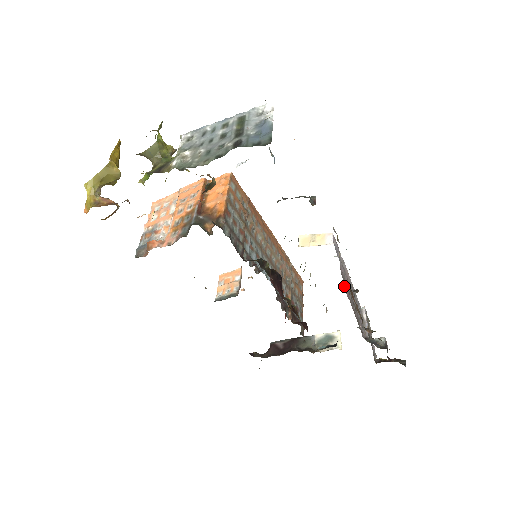
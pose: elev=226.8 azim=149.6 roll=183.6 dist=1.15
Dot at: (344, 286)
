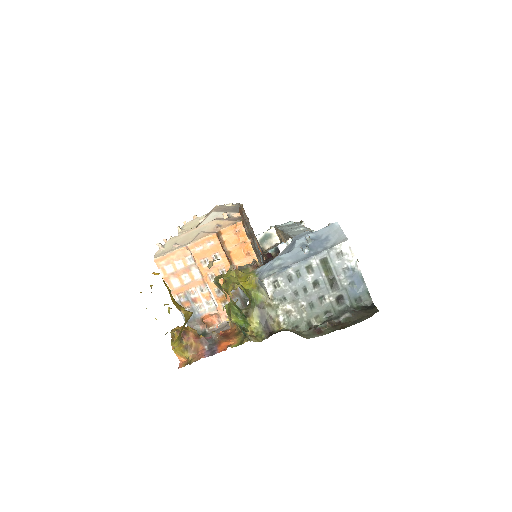
Dot at: occluded
